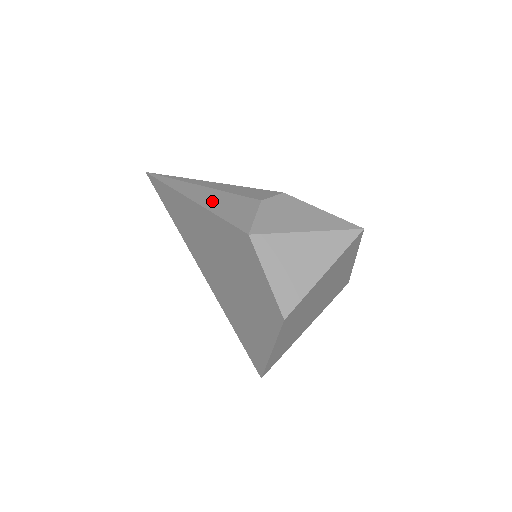
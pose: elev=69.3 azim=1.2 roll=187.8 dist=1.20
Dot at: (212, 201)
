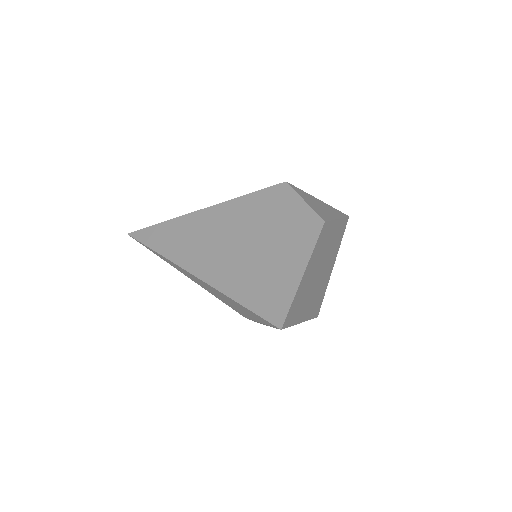
Dot at: occluded
